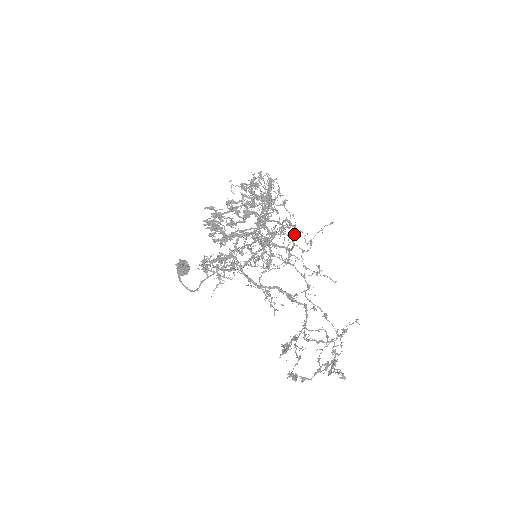
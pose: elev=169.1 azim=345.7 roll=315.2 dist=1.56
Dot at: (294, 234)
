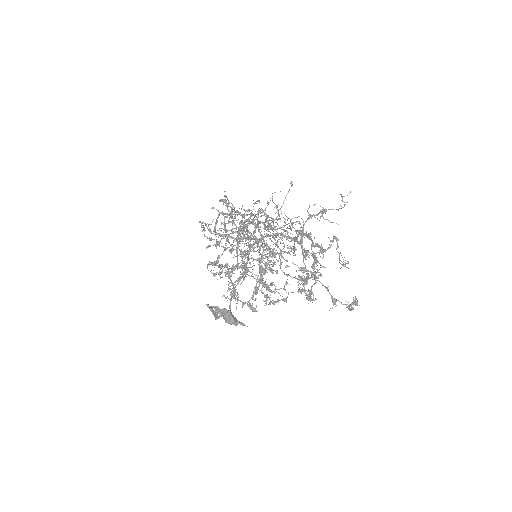
Dot at: (227, 205)
